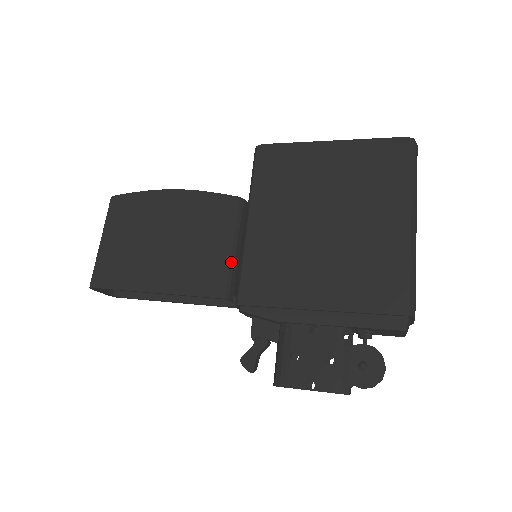
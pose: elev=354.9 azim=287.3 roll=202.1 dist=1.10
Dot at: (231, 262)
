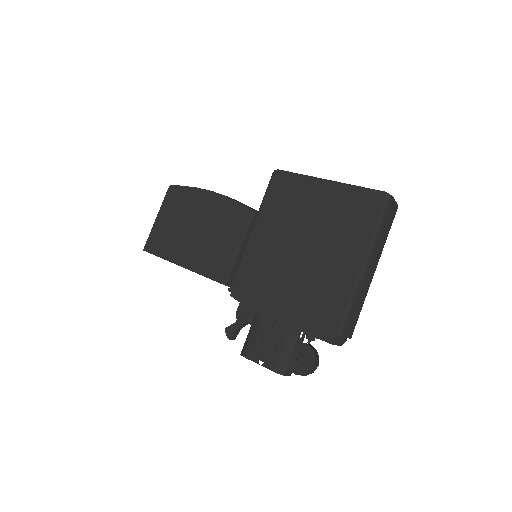
Dot at: (233, 258)
